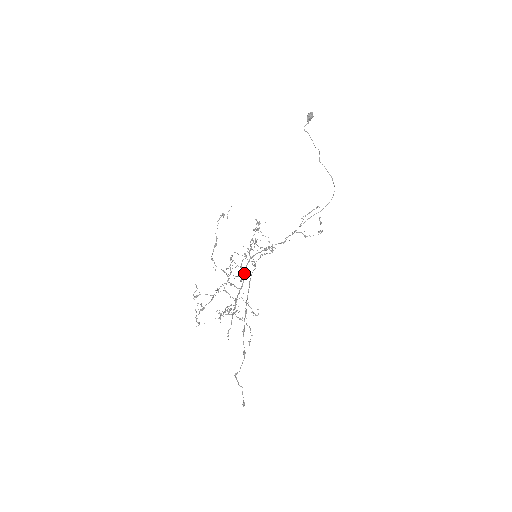
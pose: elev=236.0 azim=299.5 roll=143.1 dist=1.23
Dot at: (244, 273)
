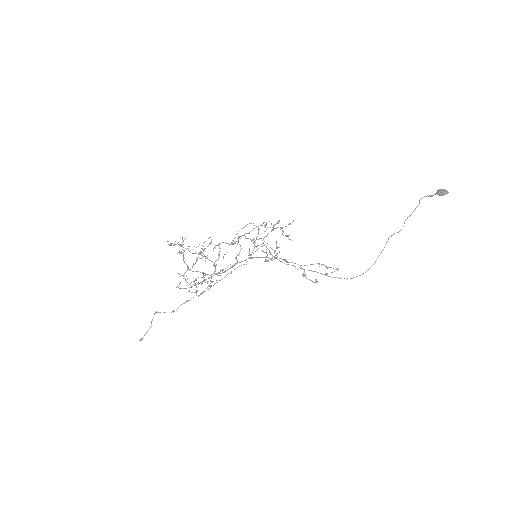
Dot at: occluded
